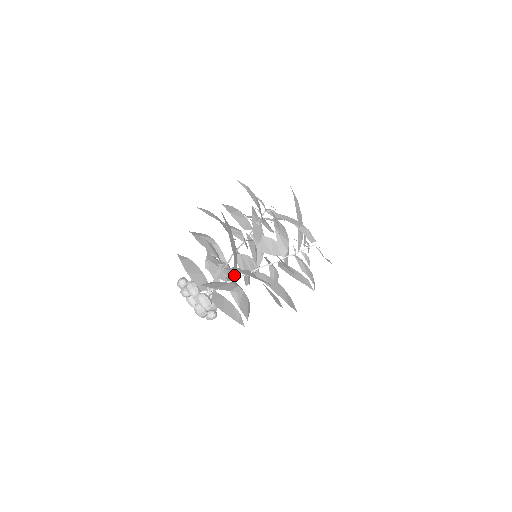
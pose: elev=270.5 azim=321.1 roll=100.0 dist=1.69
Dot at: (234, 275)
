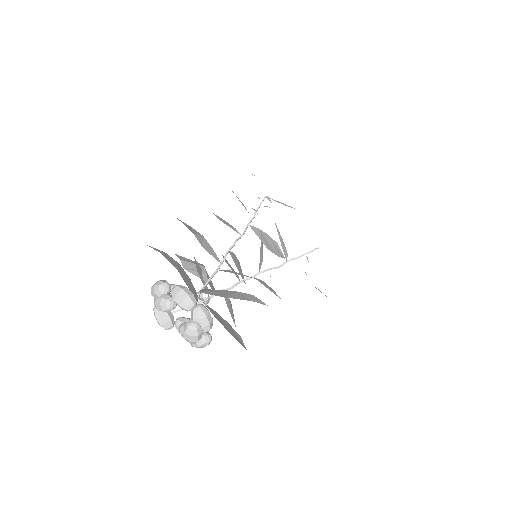
Dot at: occluded
